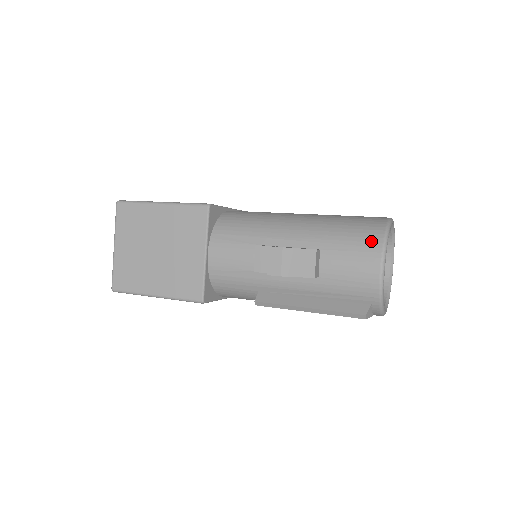
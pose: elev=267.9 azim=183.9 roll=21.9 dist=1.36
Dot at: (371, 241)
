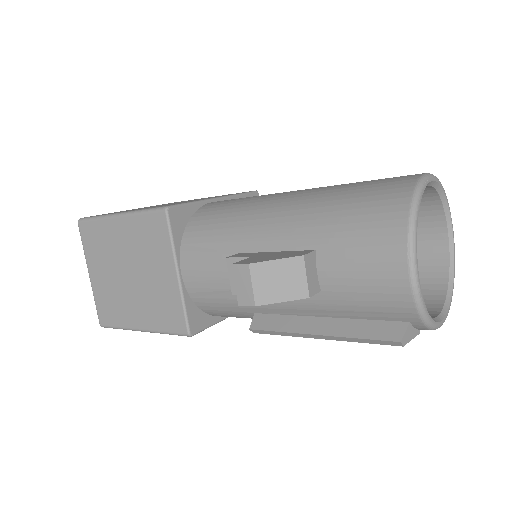
Dot at: (388, 226)
